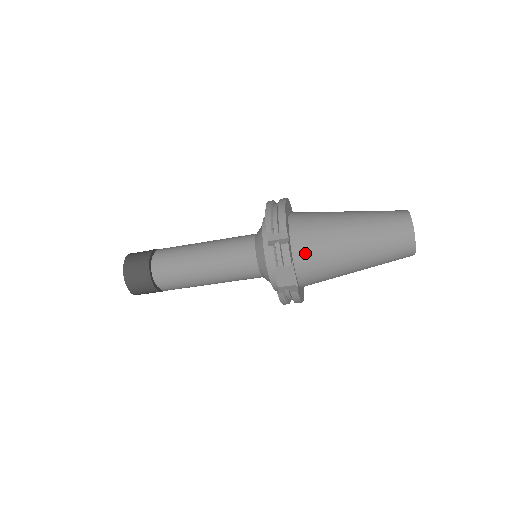
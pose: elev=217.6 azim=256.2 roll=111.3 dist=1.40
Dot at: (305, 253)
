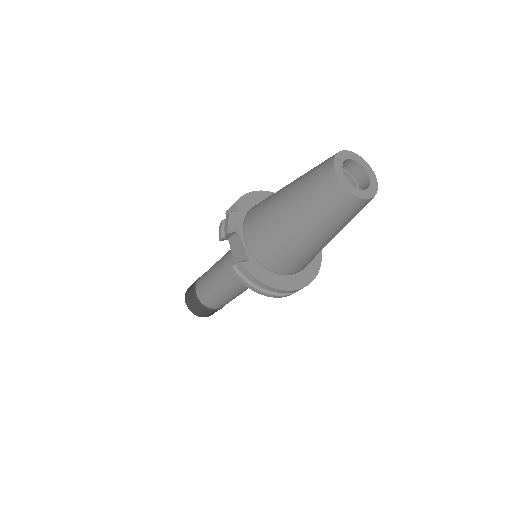
Dot at: (250, 223)
